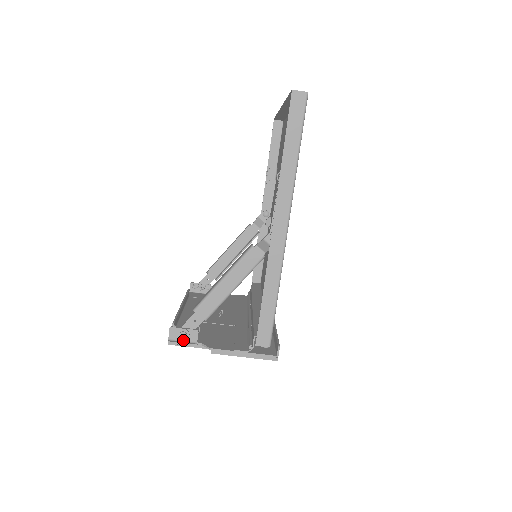
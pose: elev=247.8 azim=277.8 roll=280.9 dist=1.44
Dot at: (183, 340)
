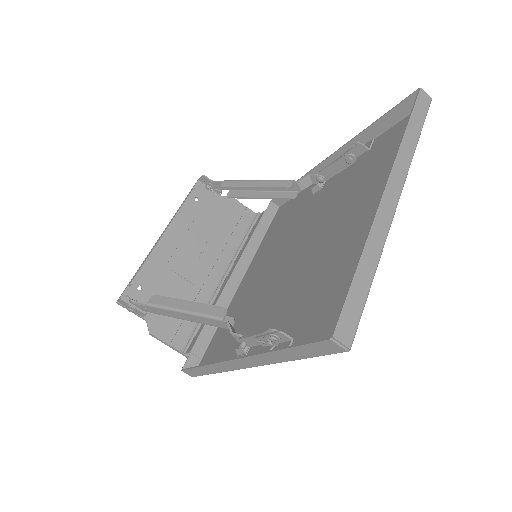
Dot at: occluded
